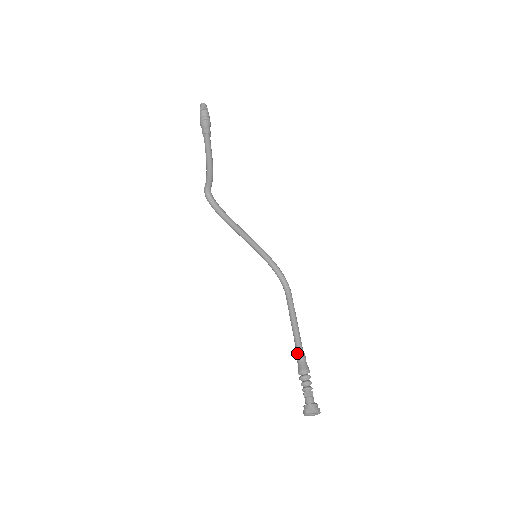
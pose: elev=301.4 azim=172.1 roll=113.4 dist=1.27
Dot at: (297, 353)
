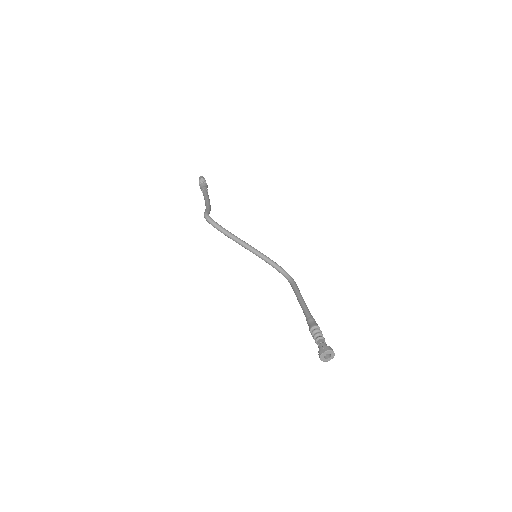
Dot at: (306, 318)
